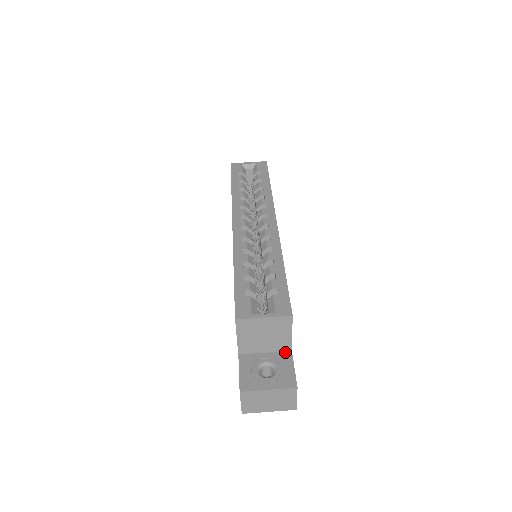
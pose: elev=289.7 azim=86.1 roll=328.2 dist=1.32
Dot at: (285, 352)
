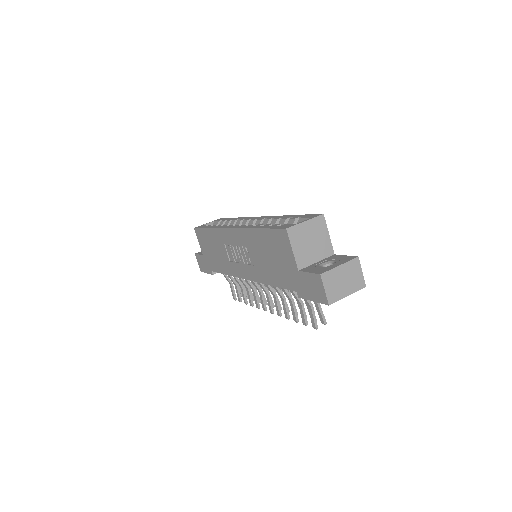
Dot at: (331, 256)
